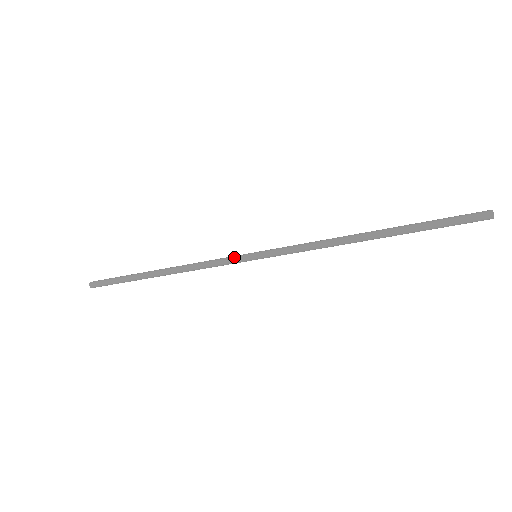
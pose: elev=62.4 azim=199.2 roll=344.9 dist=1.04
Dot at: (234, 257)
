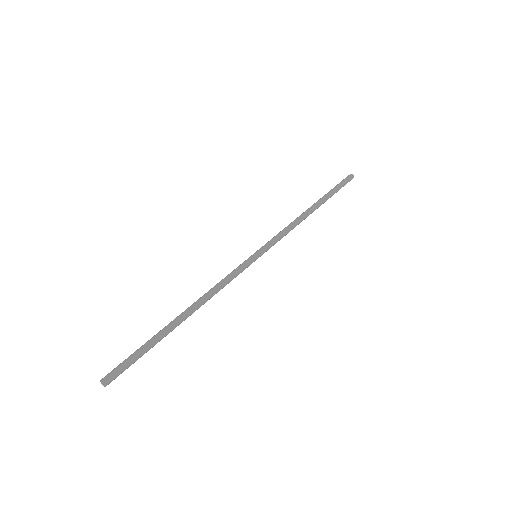
Dot at: (242, 263)
